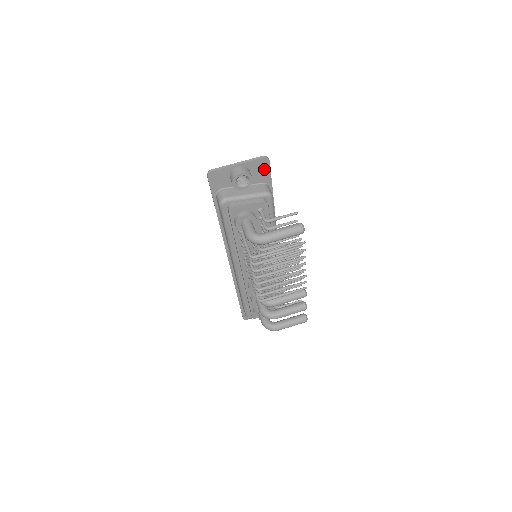
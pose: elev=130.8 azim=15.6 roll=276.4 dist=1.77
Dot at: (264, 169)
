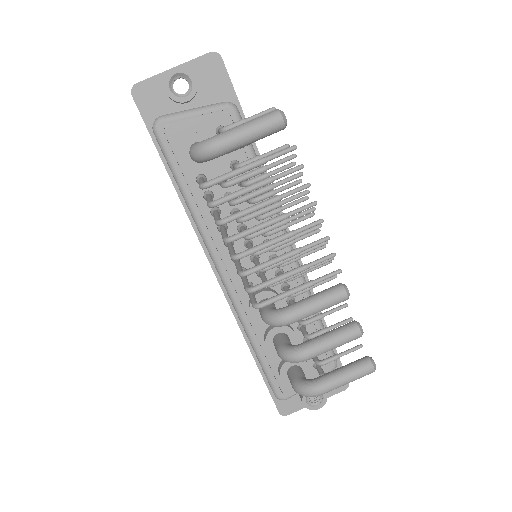
Dot at: (218, 75)
